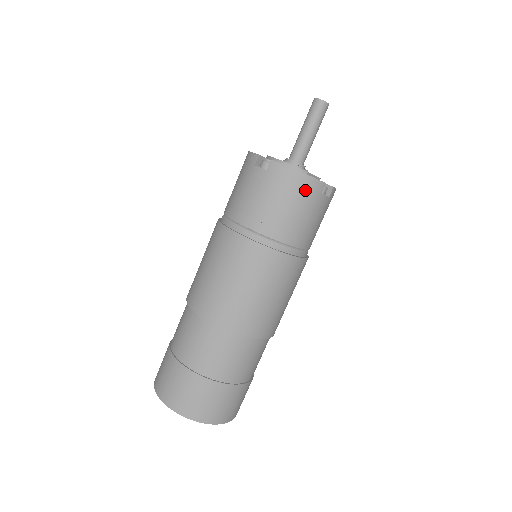
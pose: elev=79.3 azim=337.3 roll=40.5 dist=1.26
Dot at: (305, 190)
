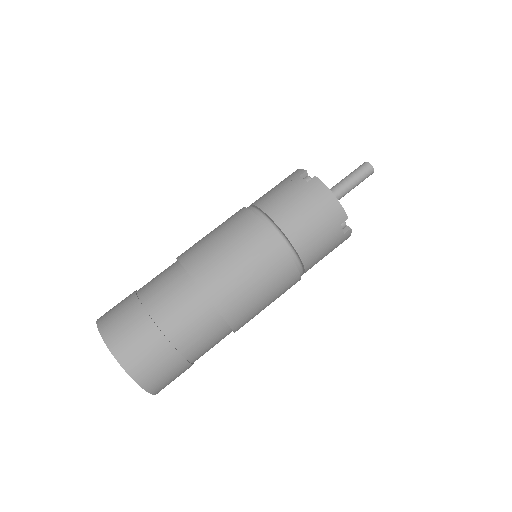
Dot at: (331, 212)
